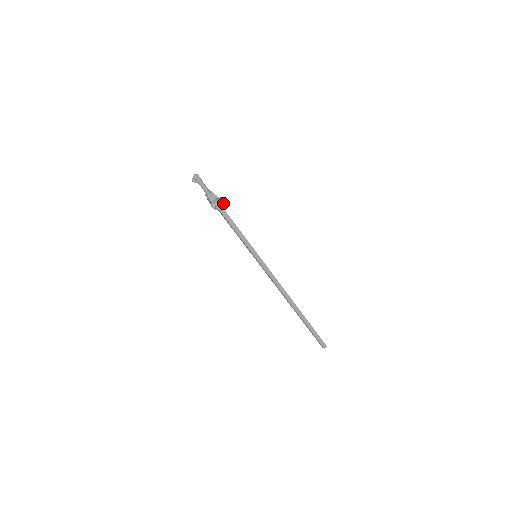
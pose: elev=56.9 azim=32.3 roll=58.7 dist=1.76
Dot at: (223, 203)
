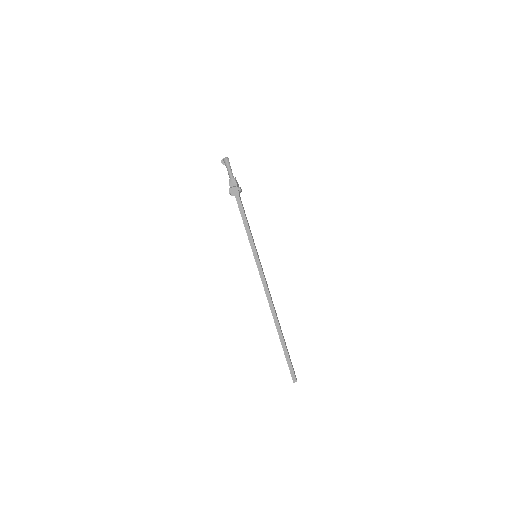
Dot at: (239, 192)
